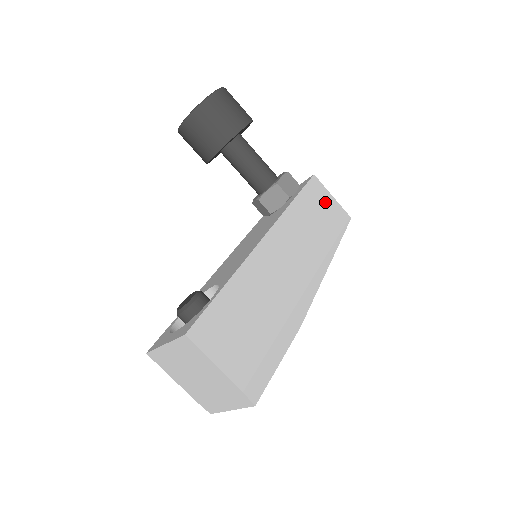
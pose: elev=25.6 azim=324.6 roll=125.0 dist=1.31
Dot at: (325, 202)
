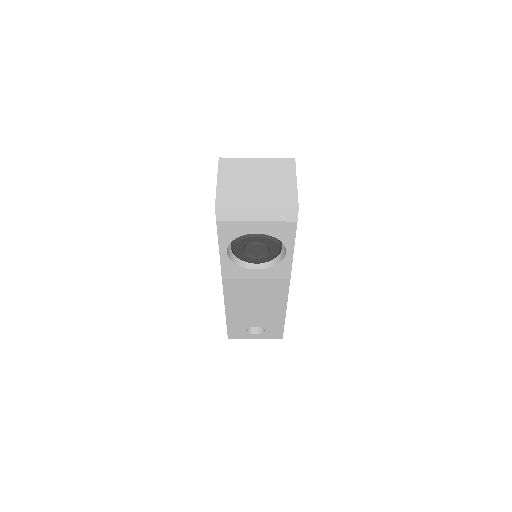
Dot at: occluded
